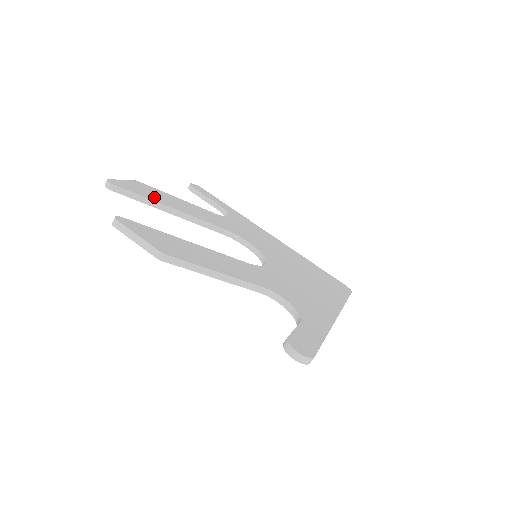
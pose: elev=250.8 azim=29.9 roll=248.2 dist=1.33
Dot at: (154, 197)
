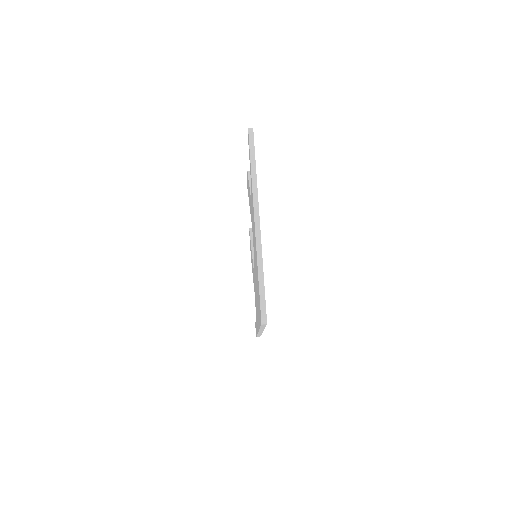
Dot at: occluded
